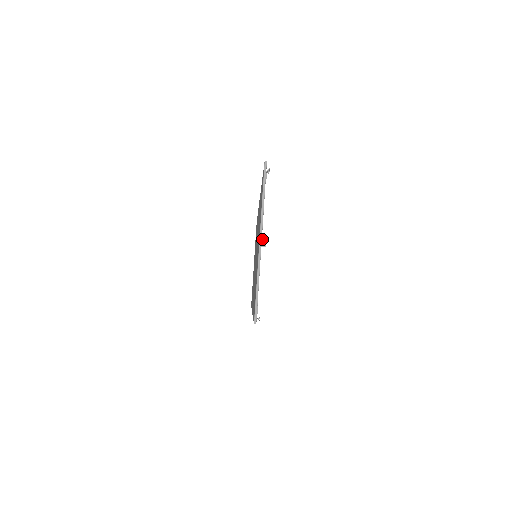
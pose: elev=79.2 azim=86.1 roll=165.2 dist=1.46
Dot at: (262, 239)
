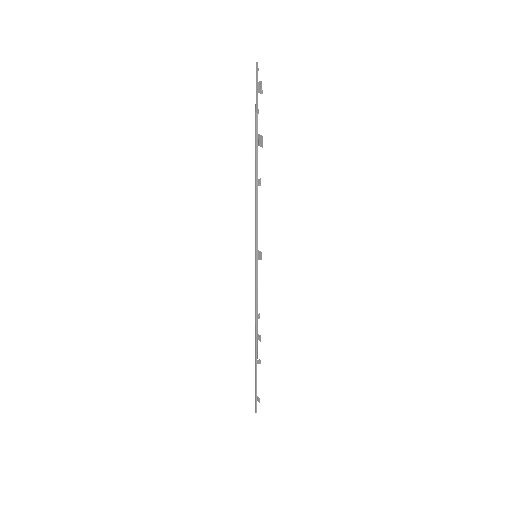
Dot at: (259, 90)
